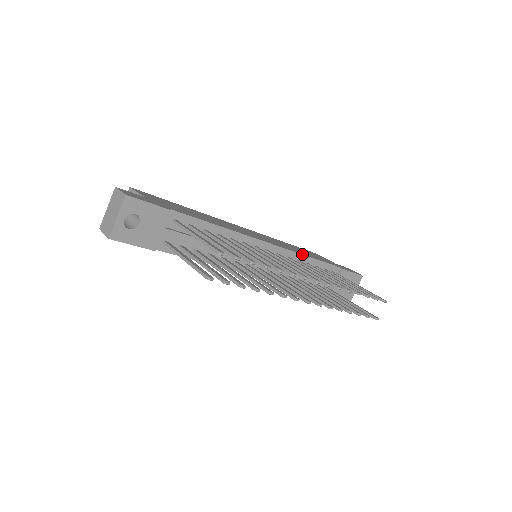
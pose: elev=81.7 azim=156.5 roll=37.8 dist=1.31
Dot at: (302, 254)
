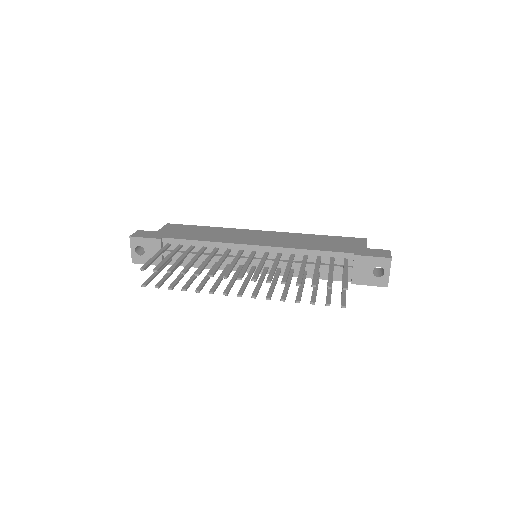
Dot at: (296, 248)
